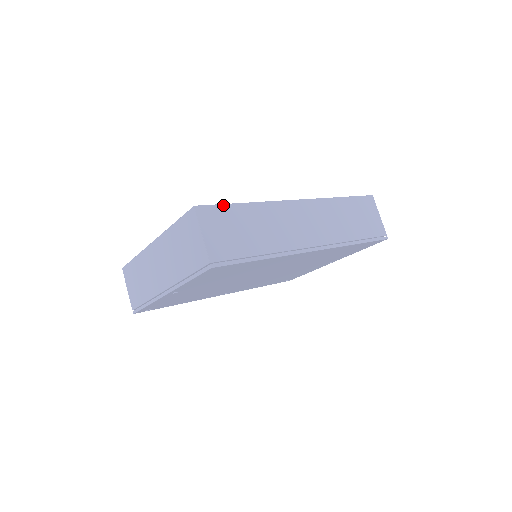
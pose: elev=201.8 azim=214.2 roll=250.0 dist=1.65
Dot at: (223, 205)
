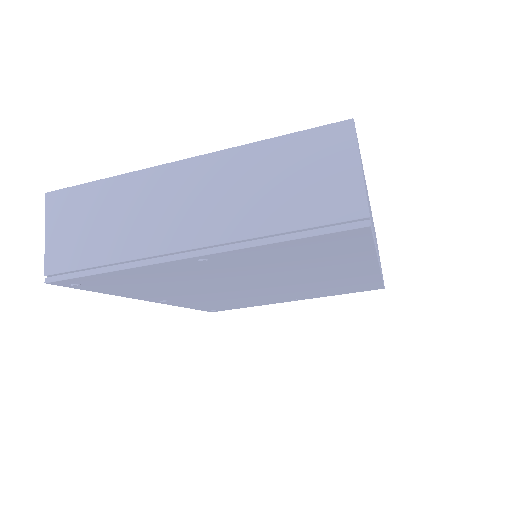
Dot at: occluded
